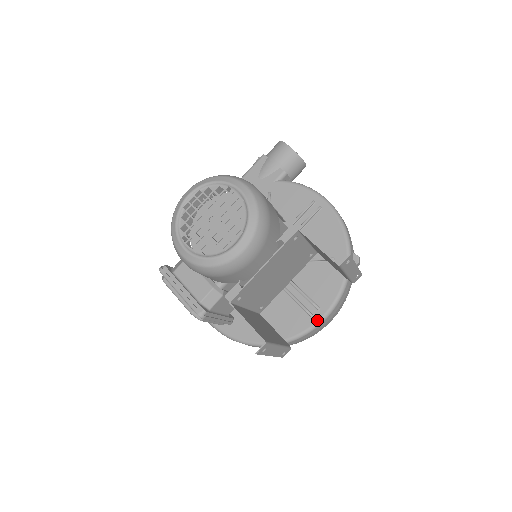
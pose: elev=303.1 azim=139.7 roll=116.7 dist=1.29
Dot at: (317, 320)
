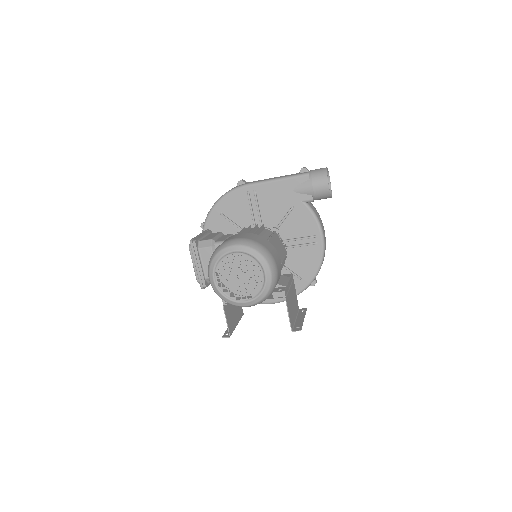
Dot at: (268, 302)
